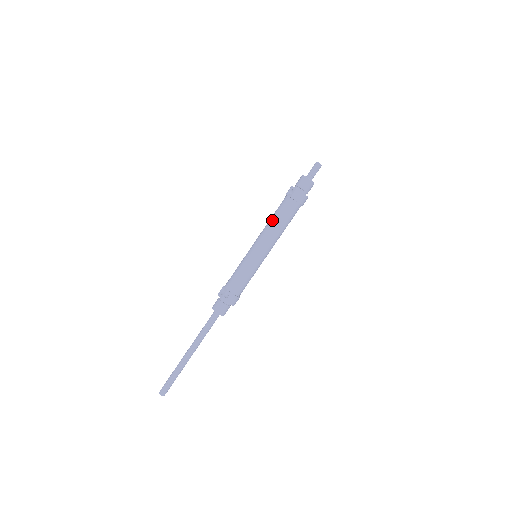
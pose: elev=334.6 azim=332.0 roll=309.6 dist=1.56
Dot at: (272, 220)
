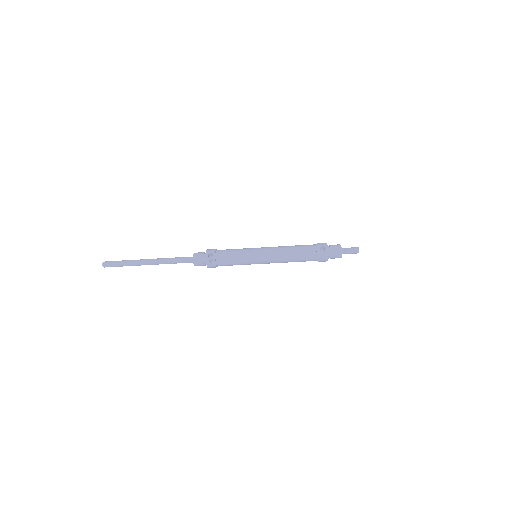
Dot at: (291, 251)
